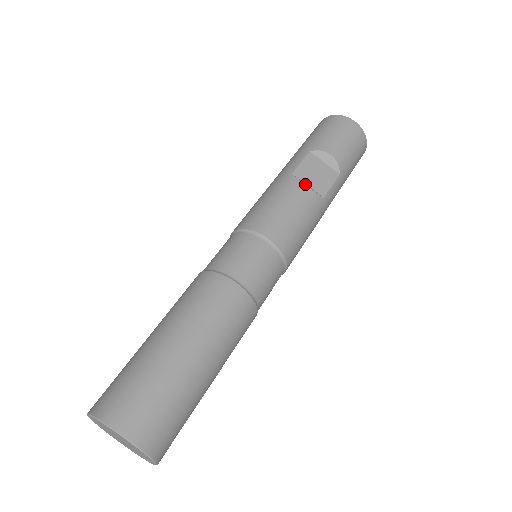
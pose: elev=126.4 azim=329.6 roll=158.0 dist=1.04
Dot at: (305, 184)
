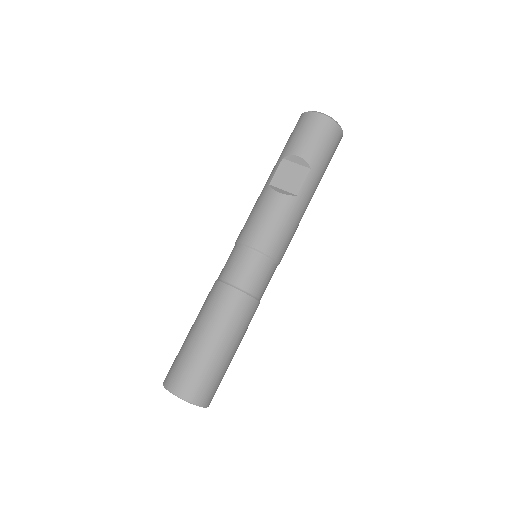
Dot at: (278, 191)
